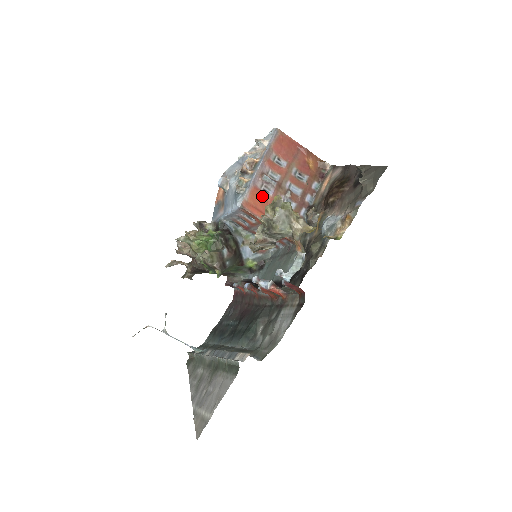
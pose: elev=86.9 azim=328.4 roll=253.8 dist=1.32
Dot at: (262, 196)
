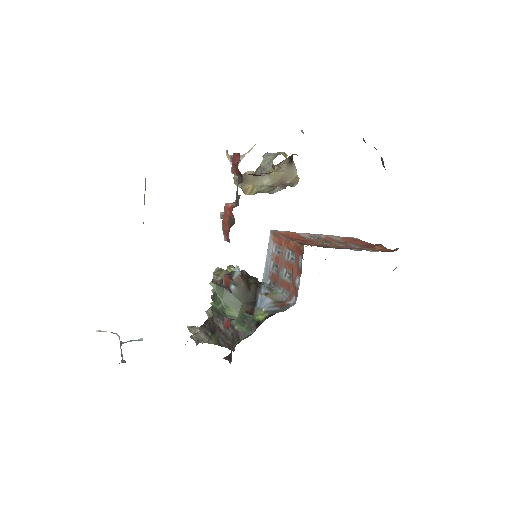
Dot at: (300, 237)
